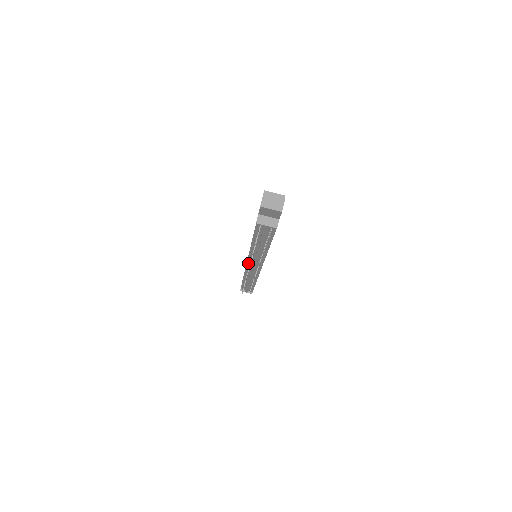
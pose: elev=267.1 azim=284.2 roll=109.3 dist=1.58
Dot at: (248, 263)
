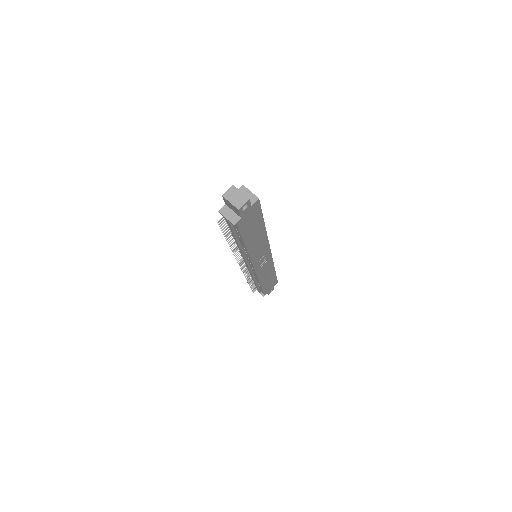
Dot at: occluded
